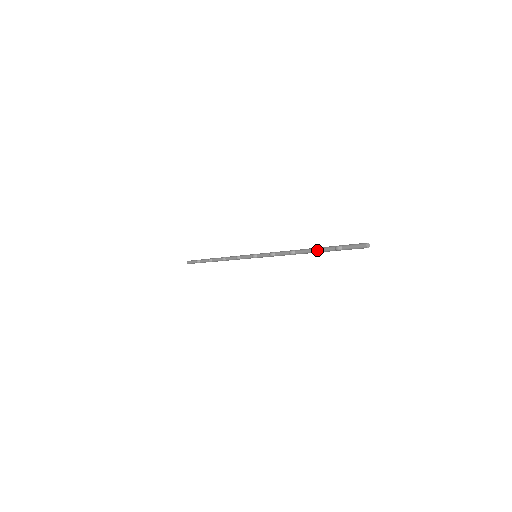
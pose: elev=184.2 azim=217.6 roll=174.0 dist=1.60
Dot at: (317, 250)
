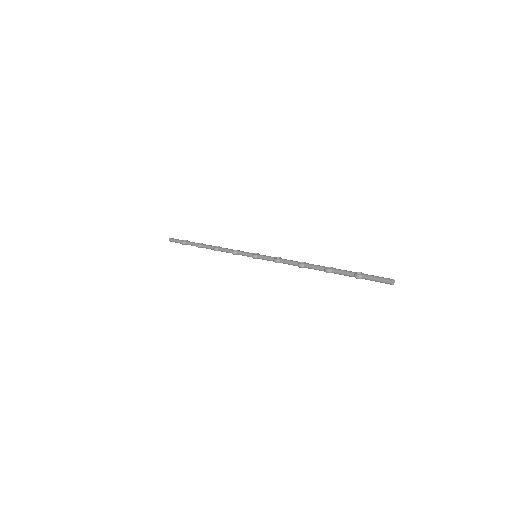
Dot at: (332, 271)
